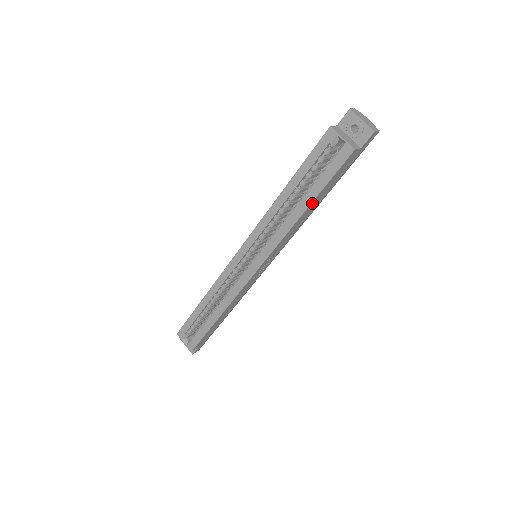
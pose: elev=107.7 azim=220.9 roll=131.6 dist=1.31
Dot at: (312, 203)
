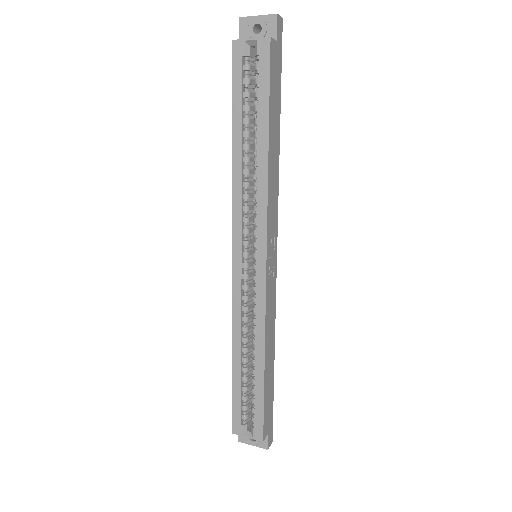
Dot at: (269, 132)
